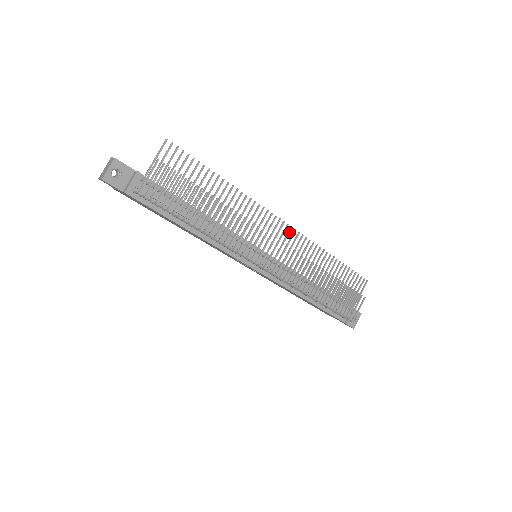
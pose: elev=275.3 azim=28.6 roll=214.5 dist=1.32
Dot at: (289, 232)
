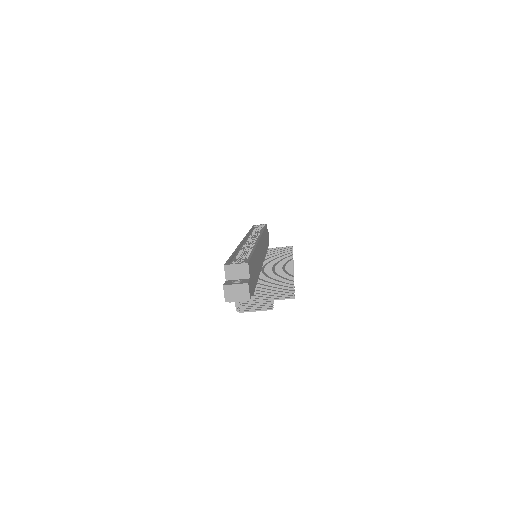
Dot at: (288, 264)
